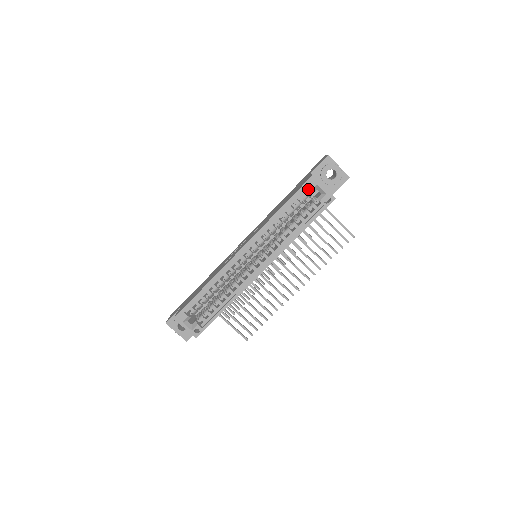
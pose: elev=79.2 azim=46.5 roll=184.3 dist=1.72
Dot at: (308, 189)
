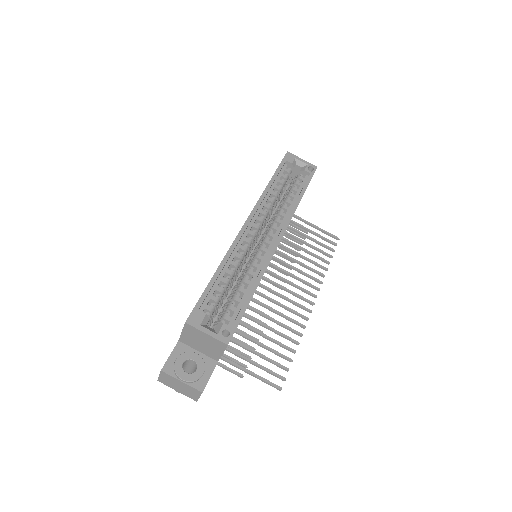
Dot at: (289, 162)
